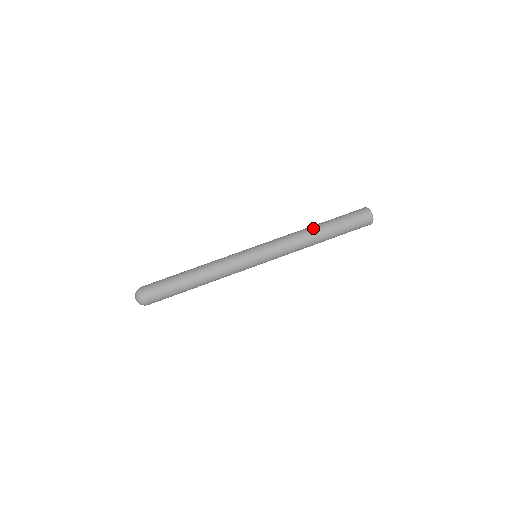
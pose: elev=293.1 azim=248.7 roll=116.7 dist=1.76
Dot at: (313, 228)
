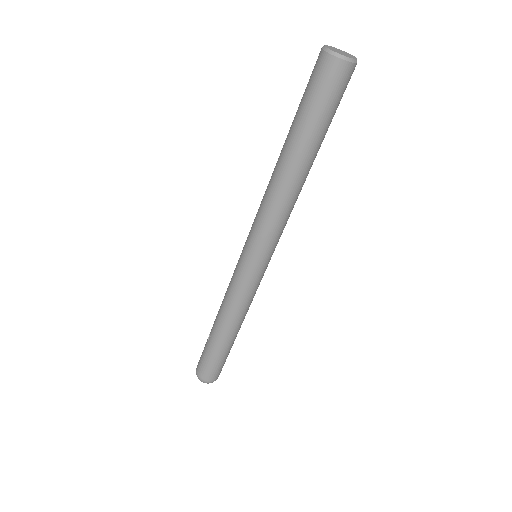
Dot at: (298, 177)
